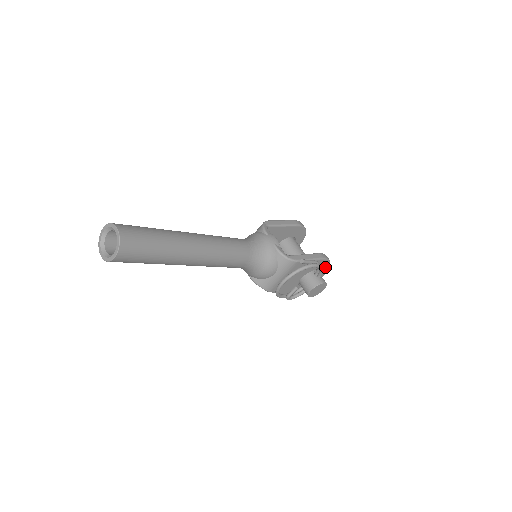
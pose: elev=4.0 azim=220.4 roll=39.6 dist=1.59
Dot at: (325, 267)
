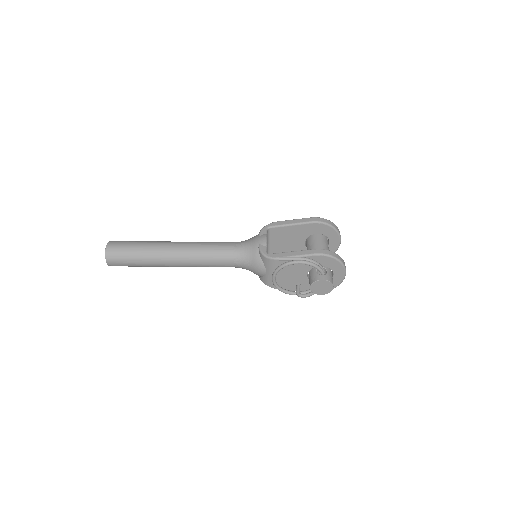
Dot at: (333, 263)
